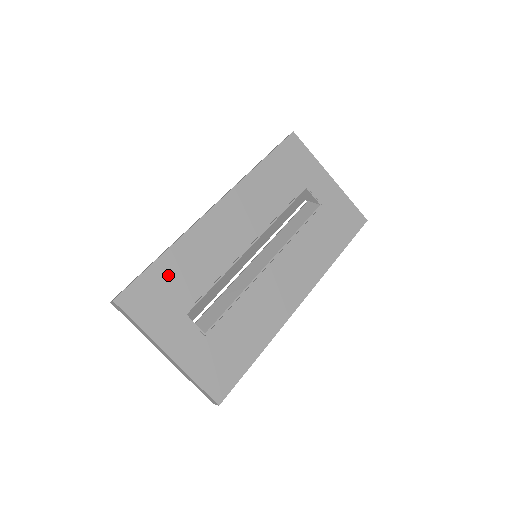
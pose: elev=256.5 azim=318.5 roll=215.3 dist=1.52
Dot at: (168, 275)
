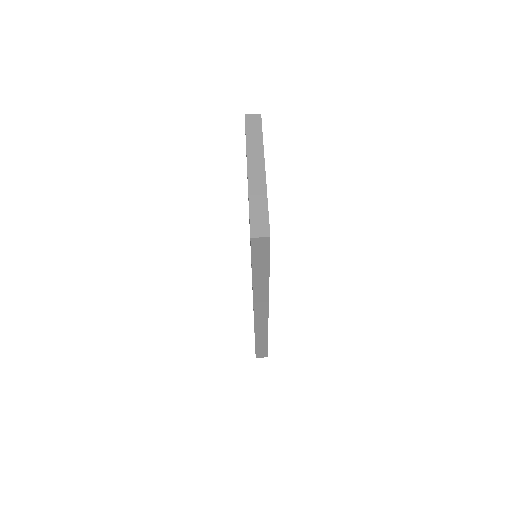
Dot at: occluded
